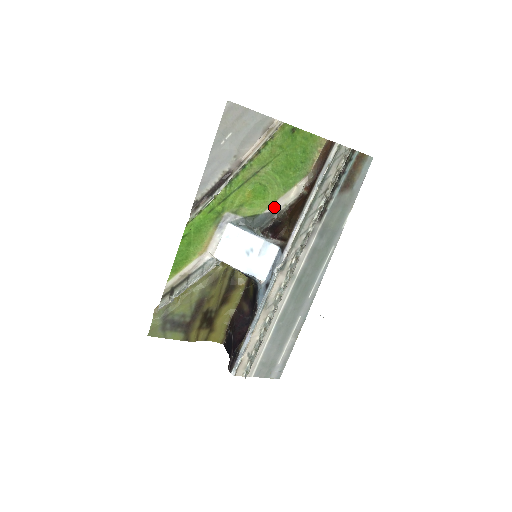
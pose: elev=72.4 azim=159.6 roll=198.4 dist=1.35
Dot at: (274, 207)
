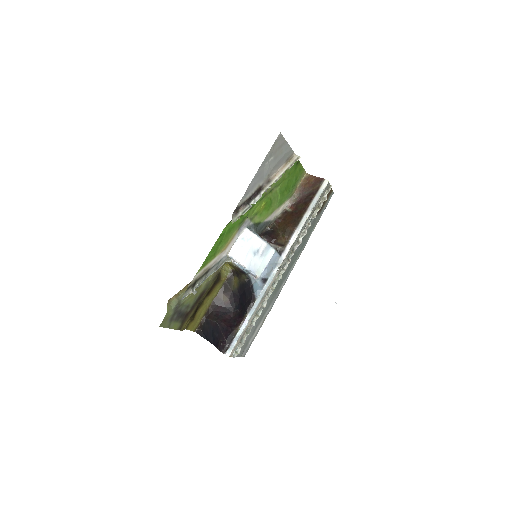
Dot at: (269, 218)
